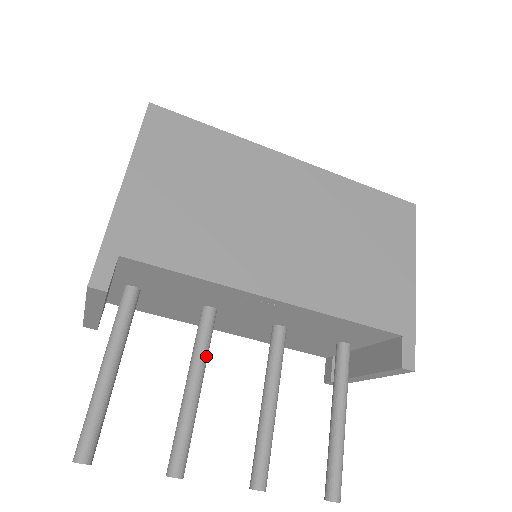
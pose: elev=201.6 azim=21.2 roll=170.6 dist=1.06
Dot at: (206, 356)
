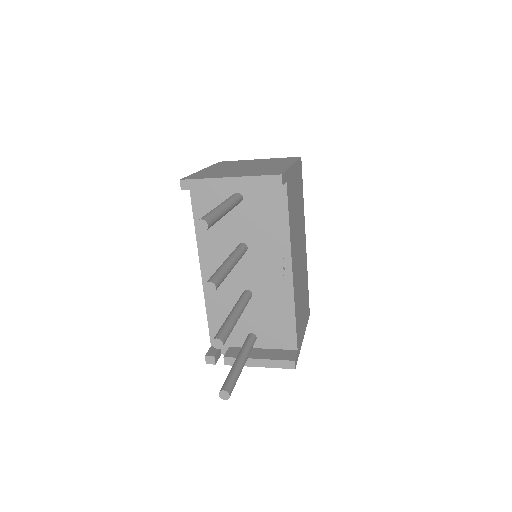
Dot at: occluded
